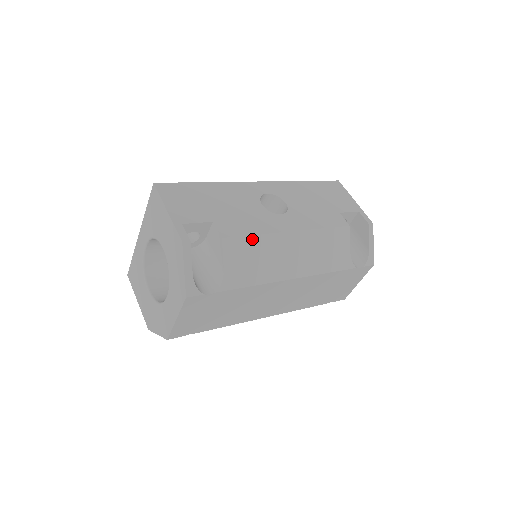
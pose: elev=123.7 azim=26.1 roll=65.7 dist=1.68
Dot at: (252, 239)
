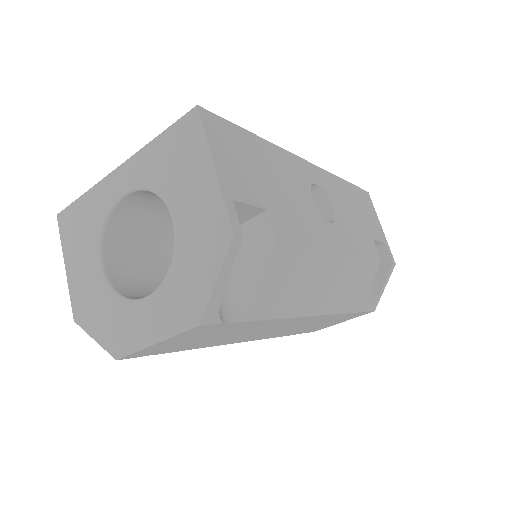
Dot at: (304, 254)
